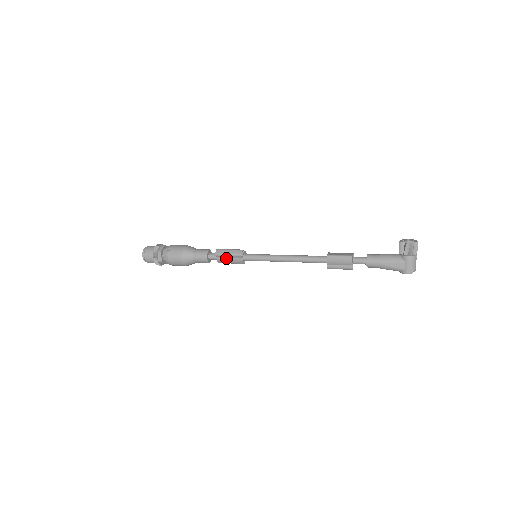
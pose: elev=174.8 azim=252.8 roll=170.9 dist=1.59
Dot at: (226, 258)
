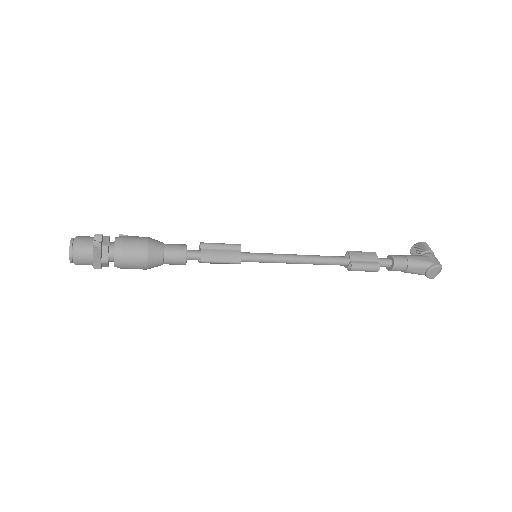
Dot at: (216, 250)
